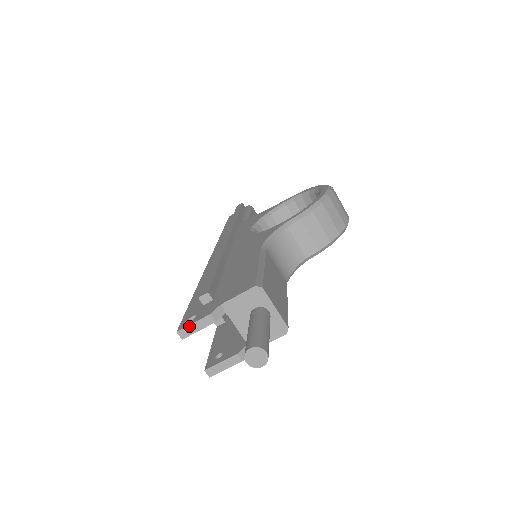
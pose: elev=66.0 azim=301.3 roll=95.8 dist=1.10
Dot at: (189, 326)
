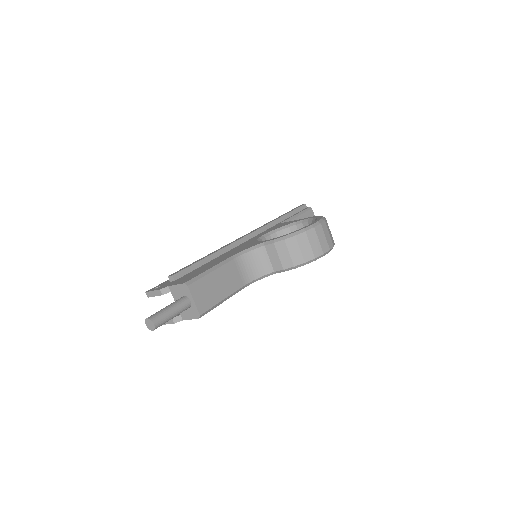
Dot at: (151, 292)
